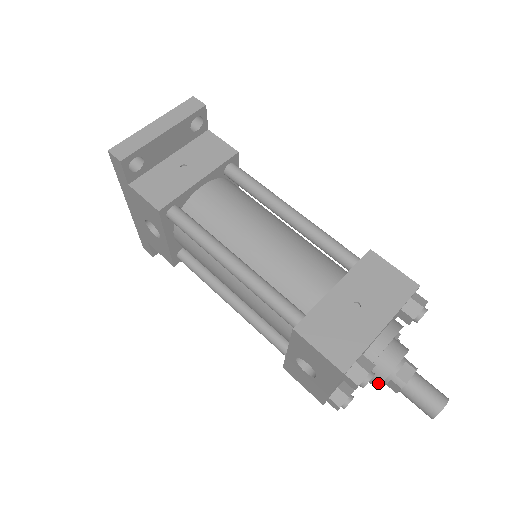
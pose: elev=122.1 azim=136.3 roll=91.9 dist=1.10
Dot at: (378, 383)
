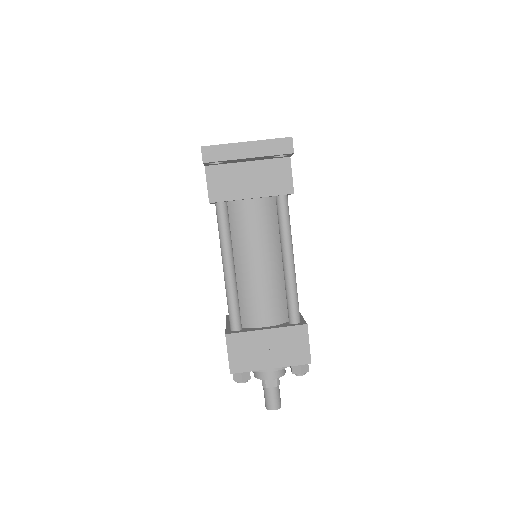
Dot at: (254, 376)
